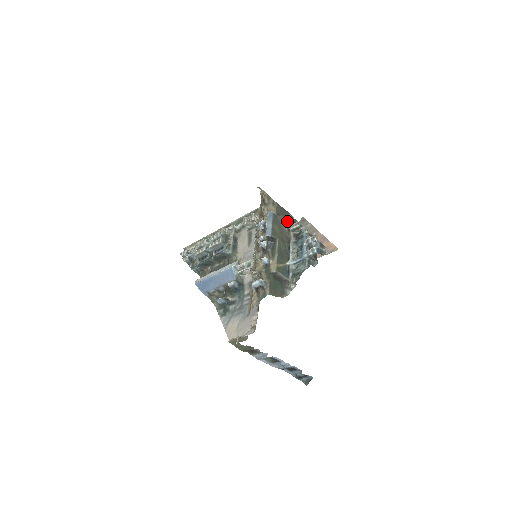
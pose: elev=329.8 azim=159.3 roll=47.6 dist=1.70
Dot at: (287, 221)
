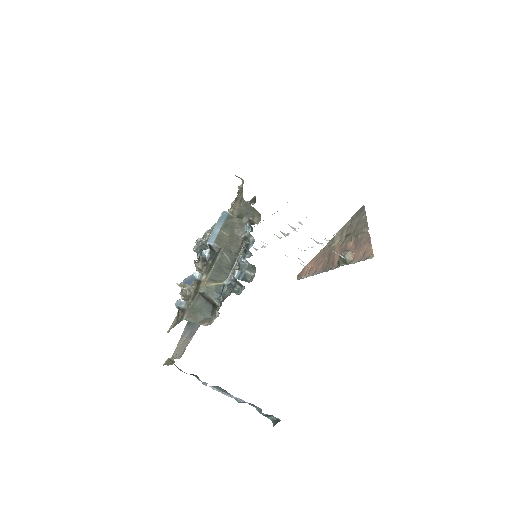
Dot at: occluded
